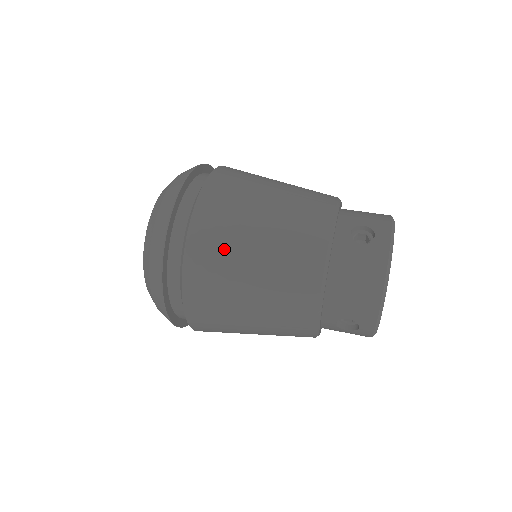
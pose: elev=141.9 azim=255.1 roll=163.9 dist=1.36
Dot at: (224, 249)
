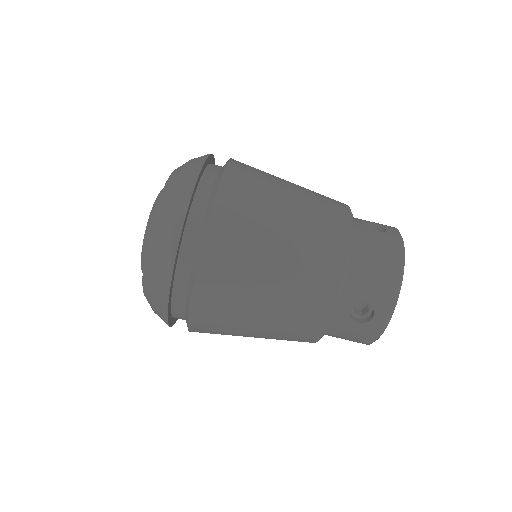
Dot at: (226, 330)
